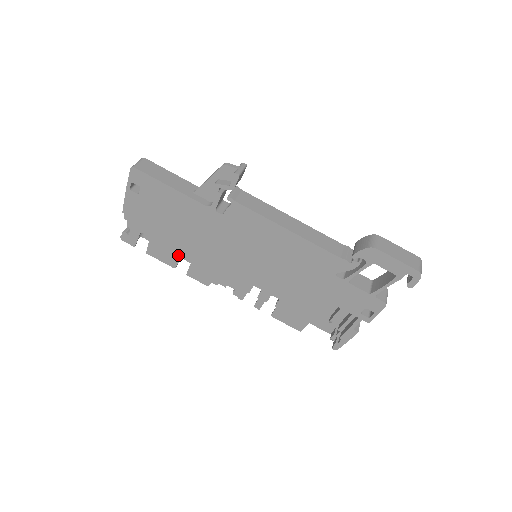
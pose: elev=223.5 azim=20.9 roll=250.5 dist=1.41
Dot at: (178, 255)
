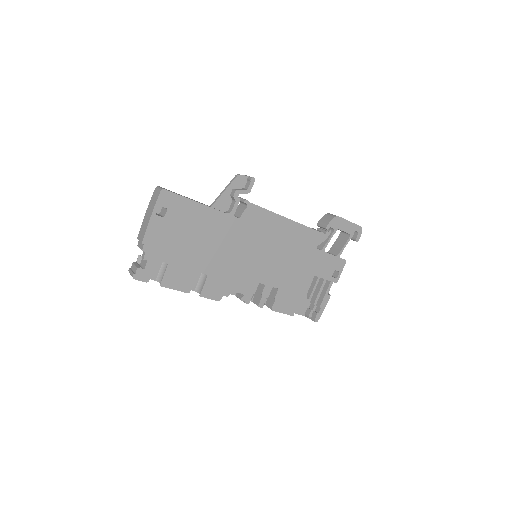
Dot at: (194, 275)
